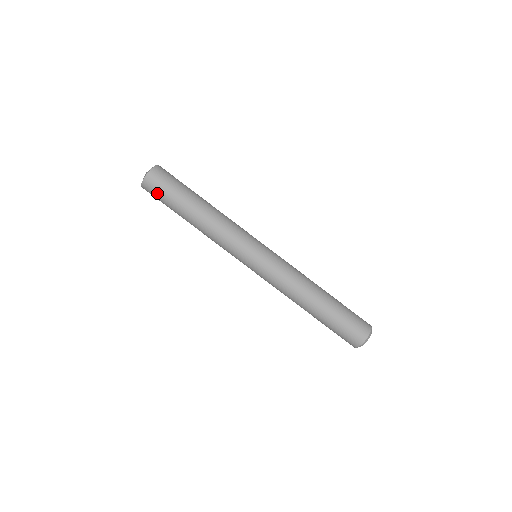
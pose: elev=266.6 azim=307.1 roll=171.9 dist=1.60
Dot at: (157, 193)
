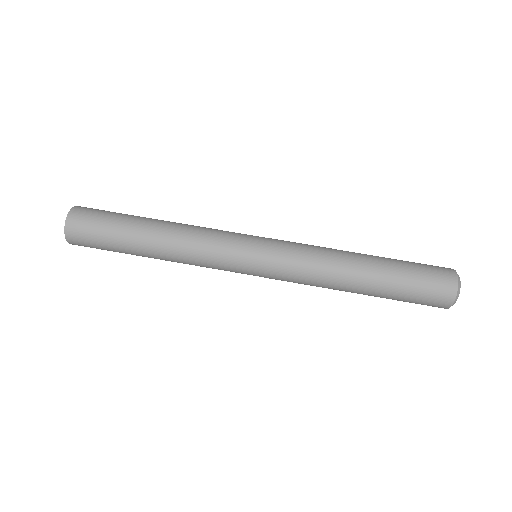
Dot at: (91, 245)
